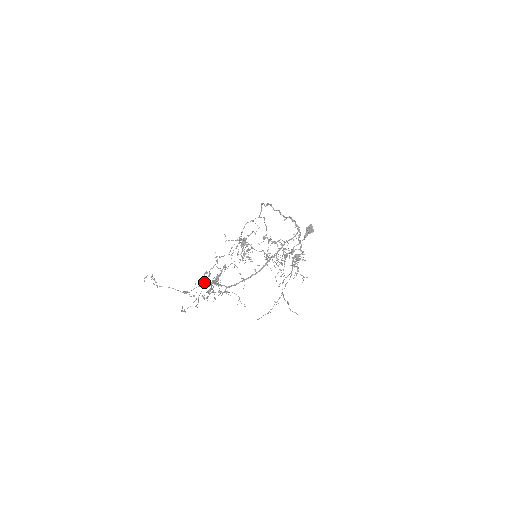
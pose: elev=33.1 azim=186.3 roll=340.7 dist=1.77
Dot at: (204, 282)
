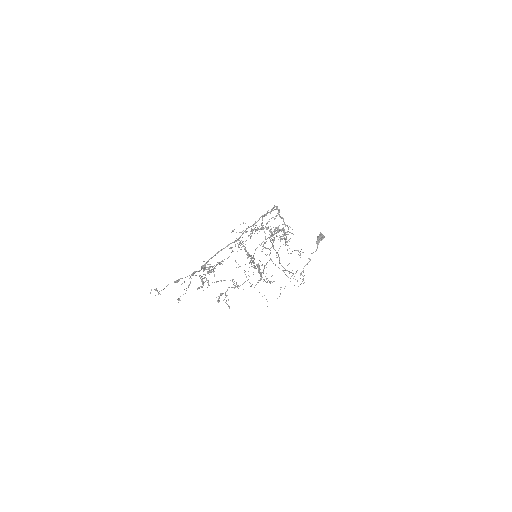
Dot at: (218, 300)
